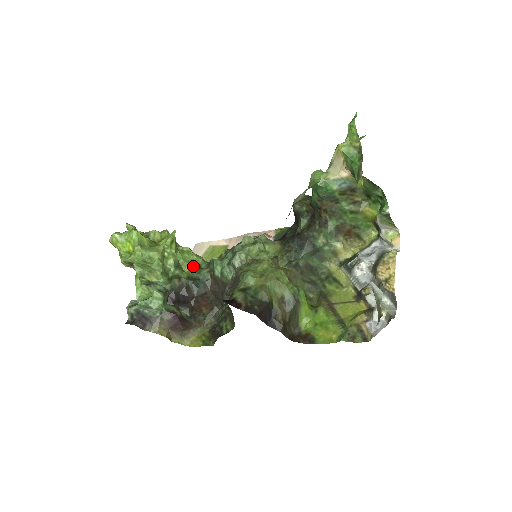
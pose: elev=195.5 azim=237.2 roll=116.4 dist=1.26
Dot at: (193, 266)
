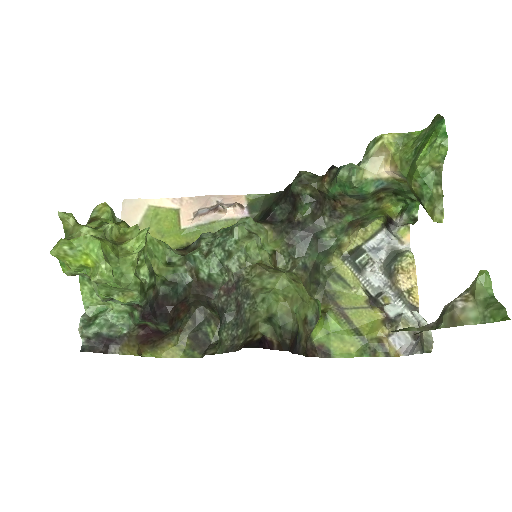
Dot at: (162, 261)
